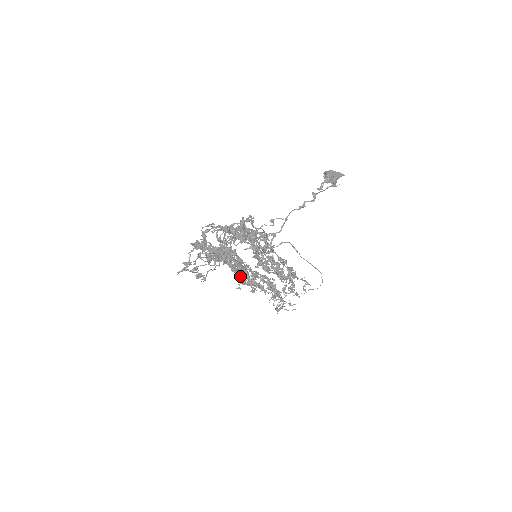
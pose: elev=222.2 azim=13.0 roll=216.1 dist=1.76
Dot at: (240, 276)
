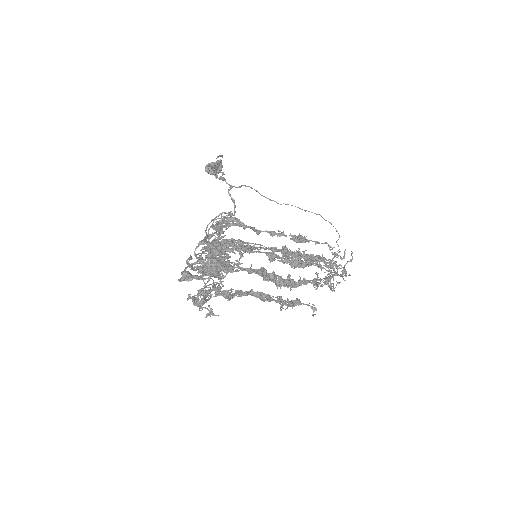
Dot at: (279, 301)
